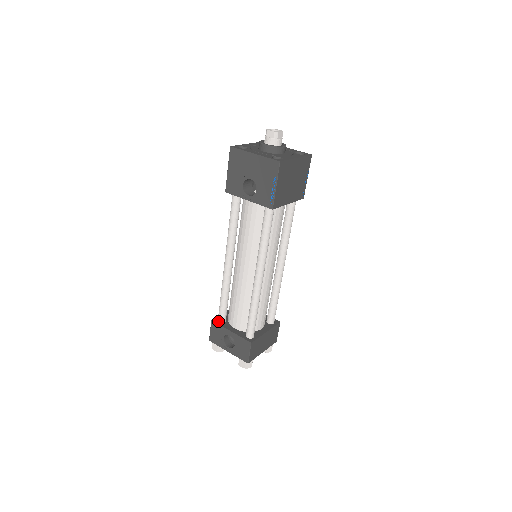
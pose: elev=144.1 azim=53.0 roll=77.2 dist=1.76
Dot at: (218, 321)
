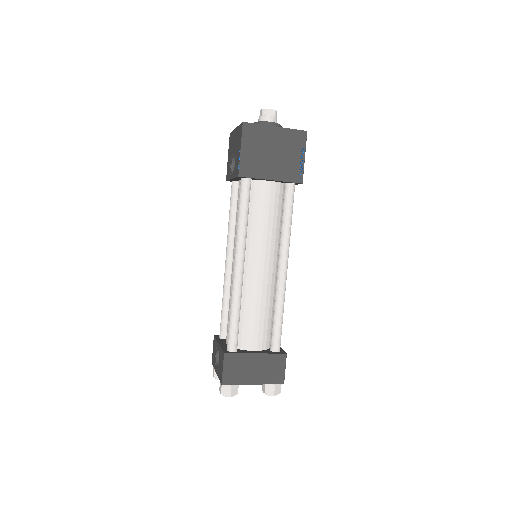
Dot at: (219, 337)
